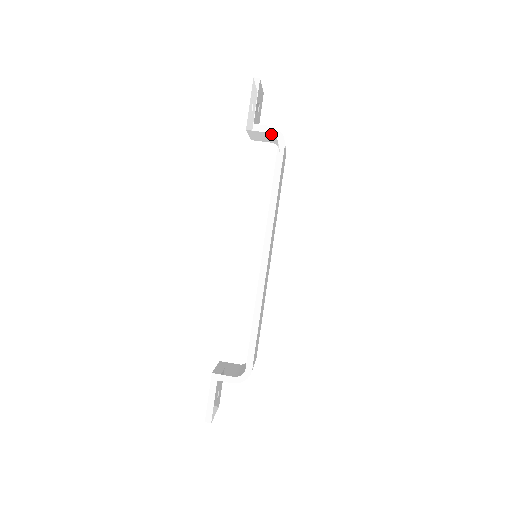
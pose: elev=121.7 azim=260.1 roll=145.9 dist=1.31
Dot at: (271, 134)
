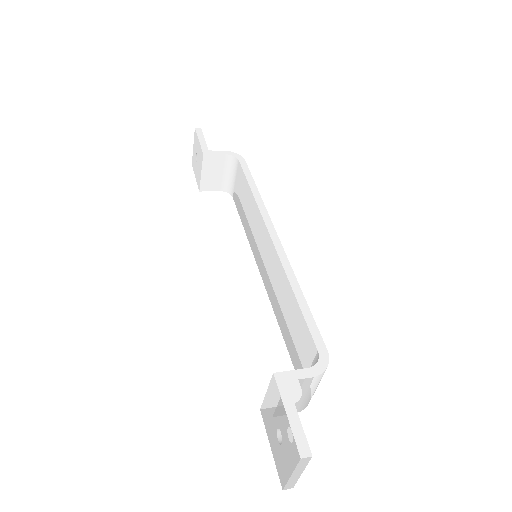
Dot at: (227, 158)
